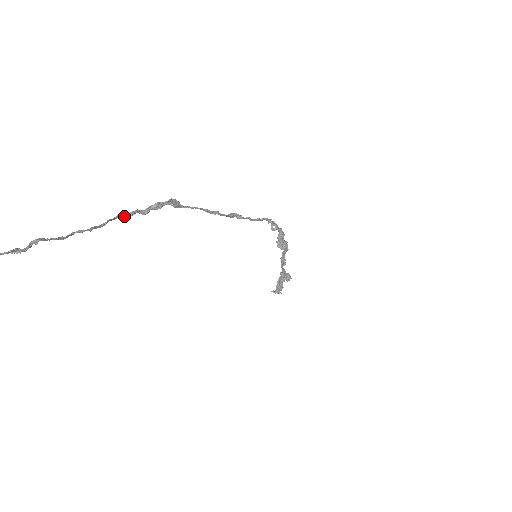
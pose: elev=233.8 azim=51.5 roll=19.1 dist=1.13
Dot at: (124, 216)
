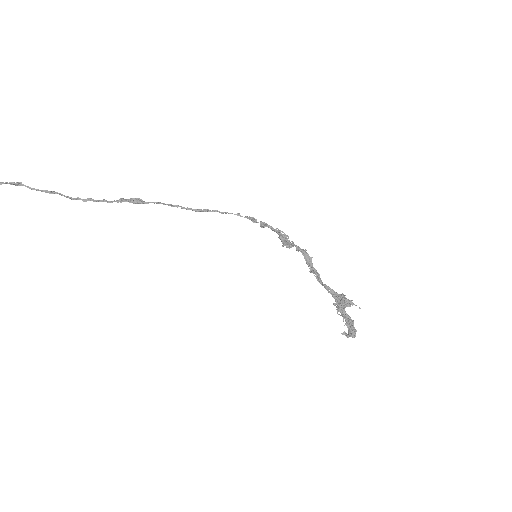
Dot at: (94, 201)
